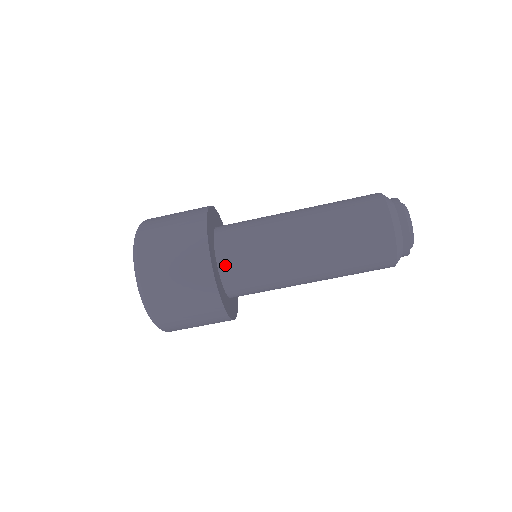
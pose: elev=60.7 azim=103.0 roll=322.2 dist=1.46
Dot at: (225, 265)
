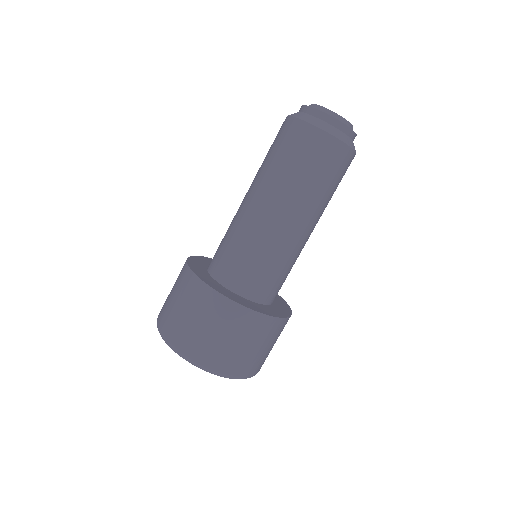
Dot at: (238, 286)
